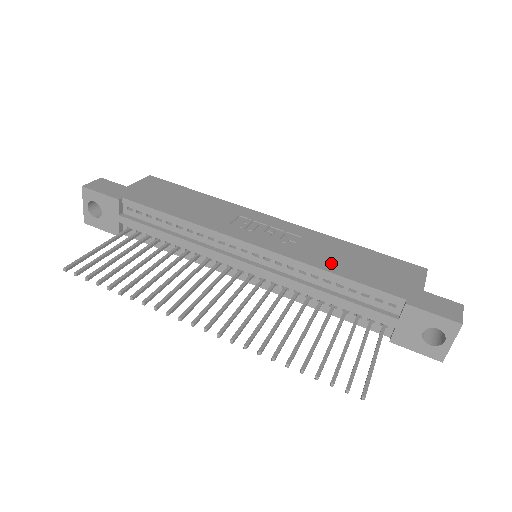
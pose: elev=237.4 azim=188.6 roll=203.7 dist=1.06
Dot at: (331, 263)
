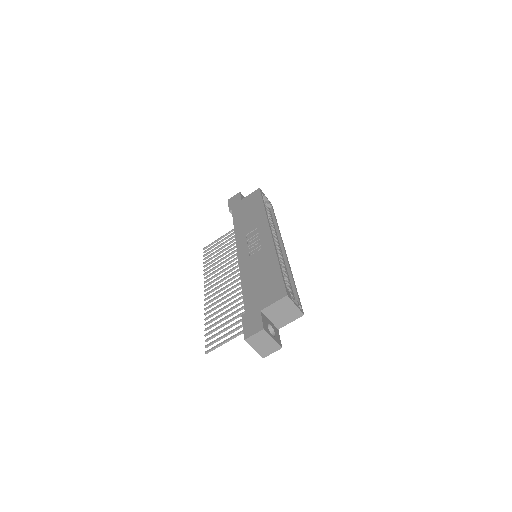
Dot at: (249, 275)
